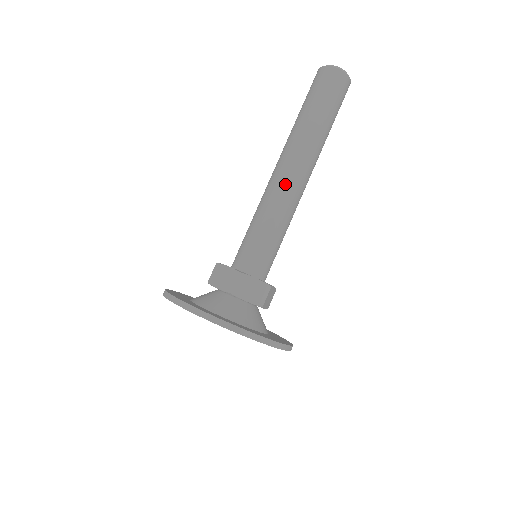
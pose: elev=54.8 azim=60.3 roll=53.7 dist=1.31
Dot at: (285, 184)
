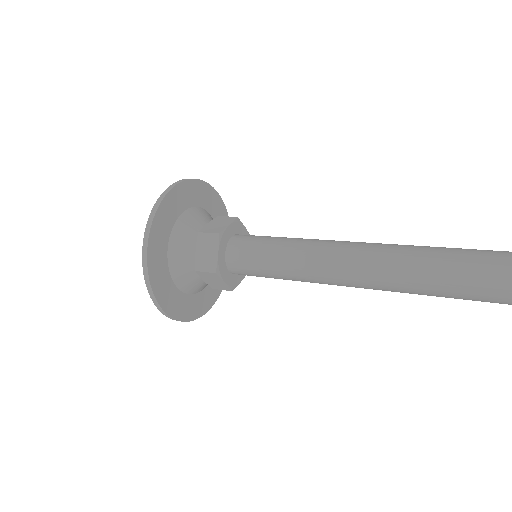
Dot at: (330, 277)
